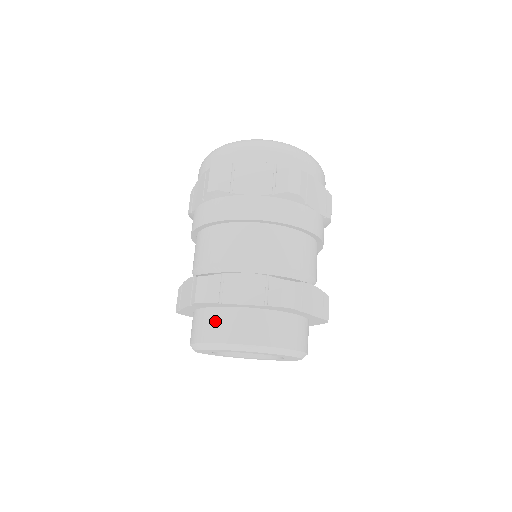
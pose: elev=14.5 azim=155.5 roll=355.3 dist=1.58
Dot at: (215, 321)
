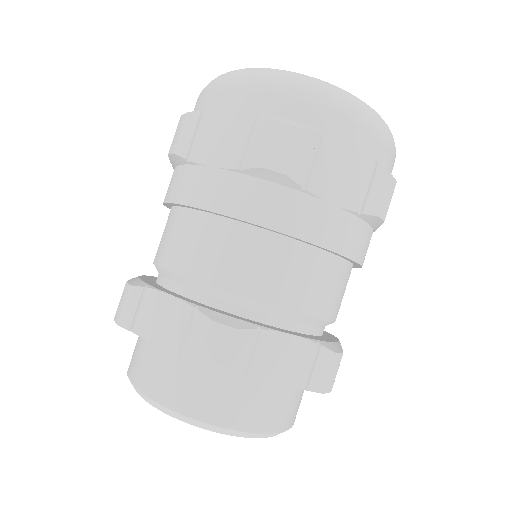
Dot at: (139, 350)
